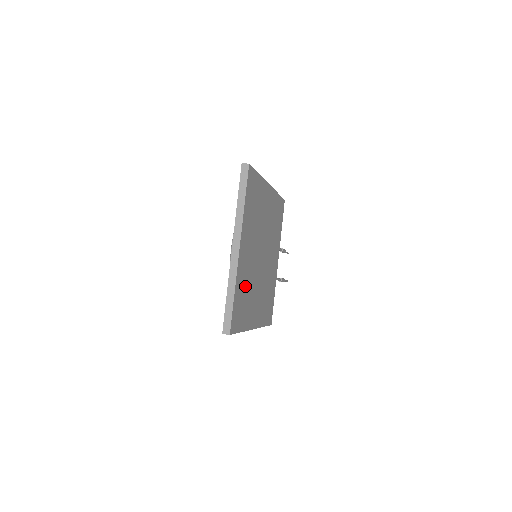
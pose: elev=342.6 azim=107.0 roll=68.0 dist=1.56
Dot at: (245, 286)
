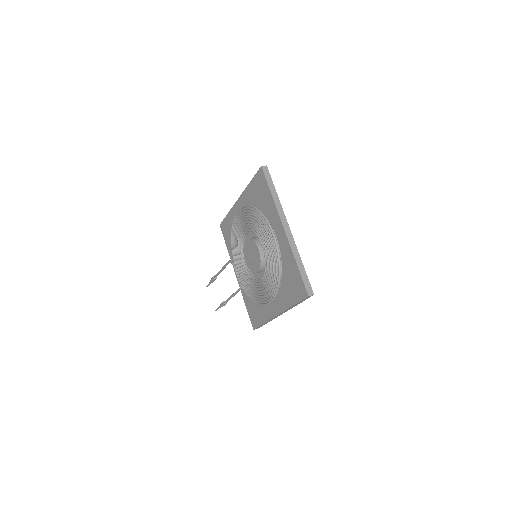
Dot at: occluded
